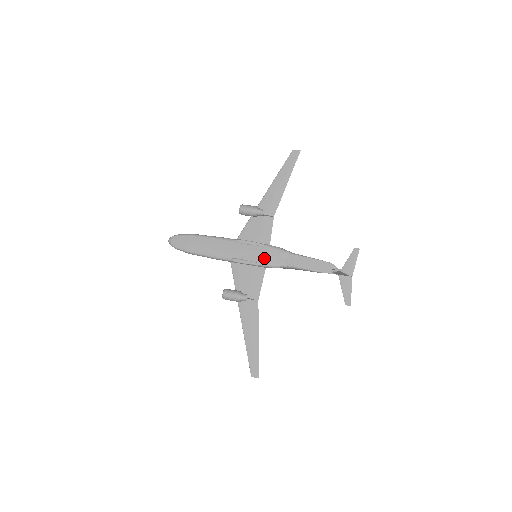
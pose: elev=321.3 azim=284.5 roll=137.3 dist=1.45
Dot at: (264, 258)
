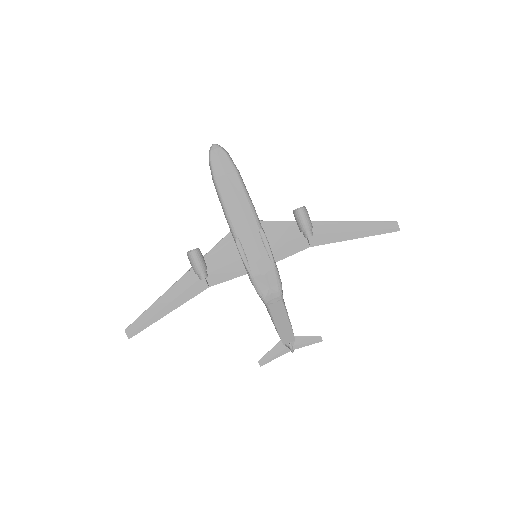
Dot at: (260, 274)
